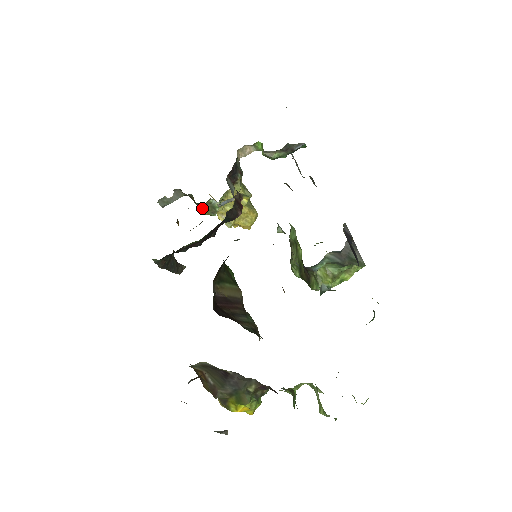
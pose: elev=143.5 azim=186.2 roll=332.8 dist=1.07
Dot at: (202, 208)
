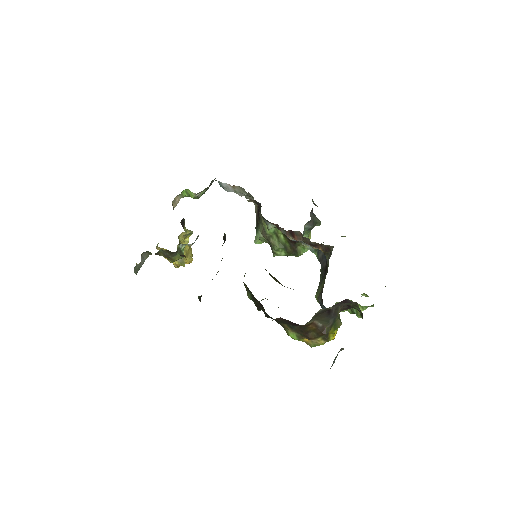
Dot at: (174, 256)
